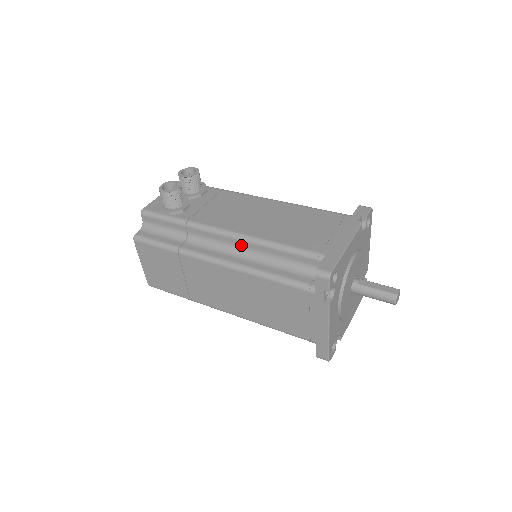
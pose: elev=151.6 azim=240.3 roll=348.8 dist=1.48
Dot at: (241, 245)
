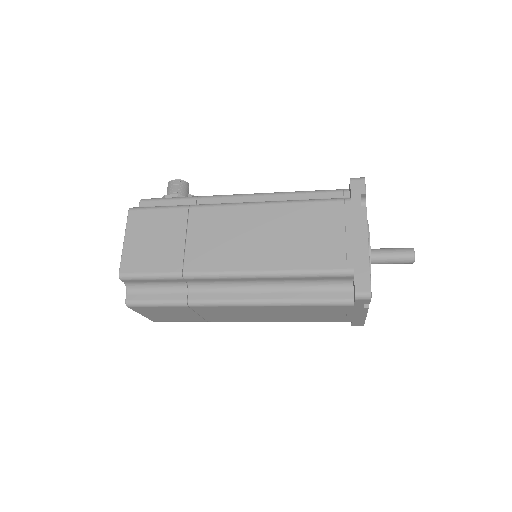
Dot at: (260, 200)
